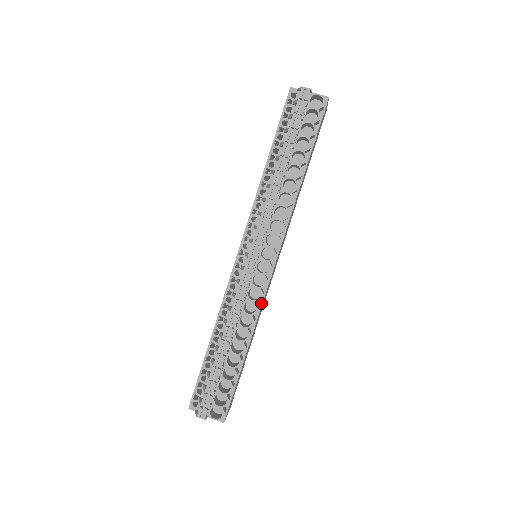
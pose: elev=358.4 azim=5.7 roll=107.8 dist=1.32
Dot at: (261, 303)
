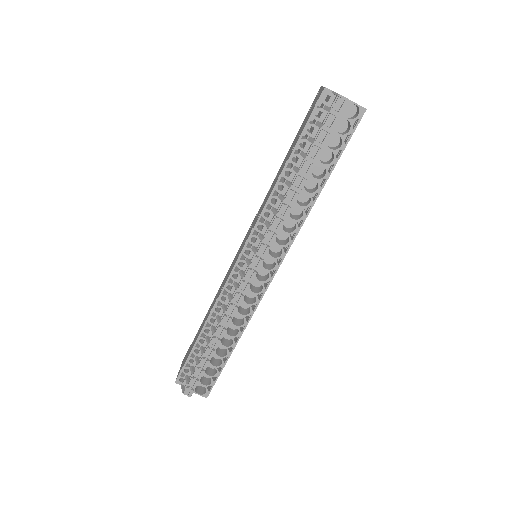
Dot at: (255, 307)
